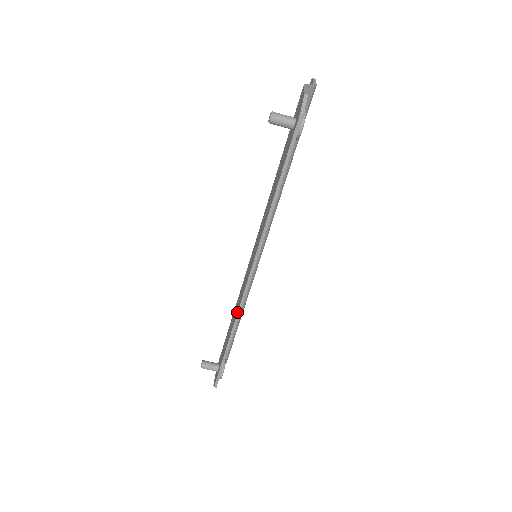
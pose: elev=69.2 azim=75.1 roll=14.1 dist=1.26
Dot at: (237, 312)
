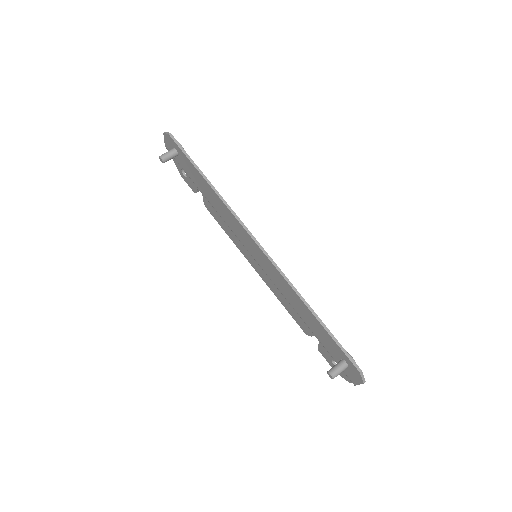
Dot at: (282, 276)
